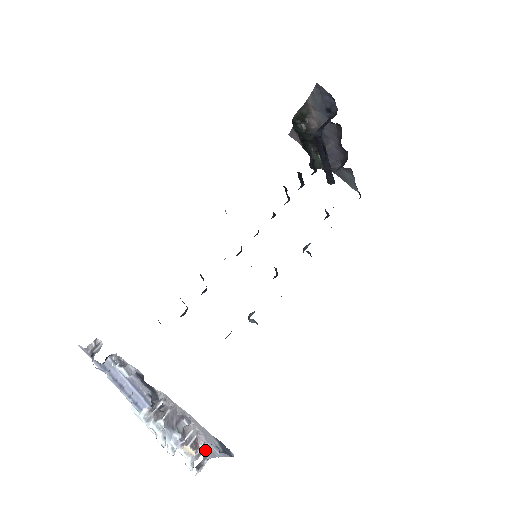
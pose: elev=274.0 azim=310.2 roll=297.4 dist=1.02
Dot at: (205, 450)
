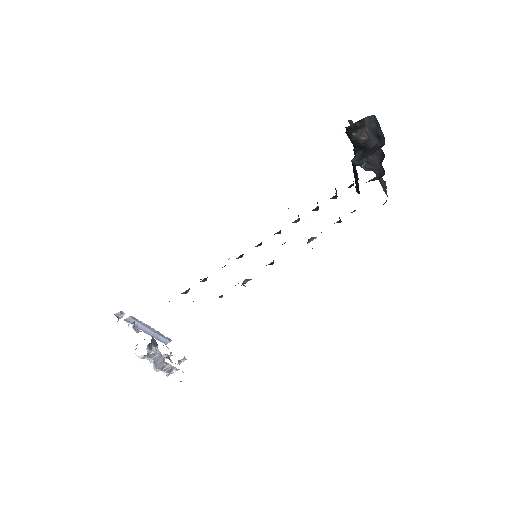
Dot at: occluded
